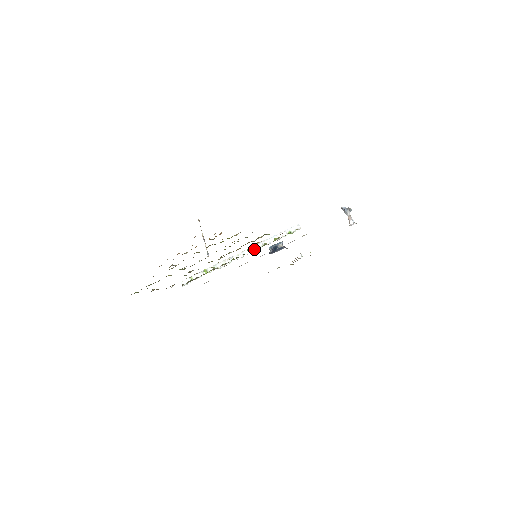
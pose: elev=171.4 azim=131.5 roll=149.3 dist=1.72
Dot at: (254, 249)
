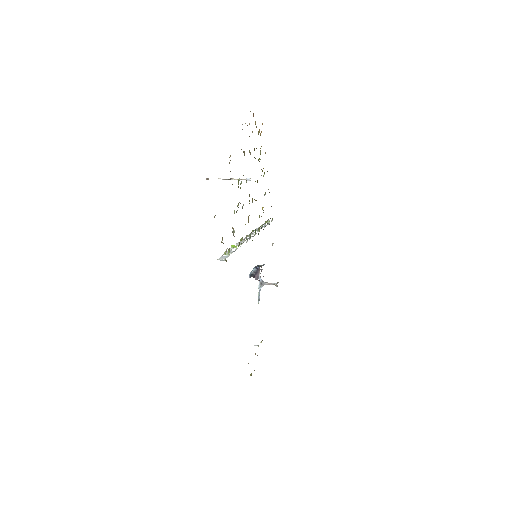
Dot at: (259, 227)
